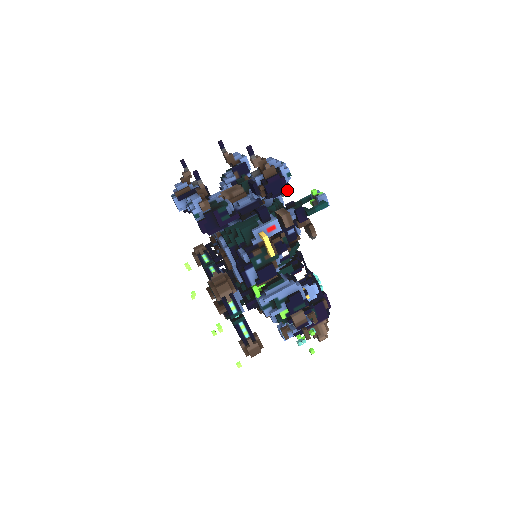
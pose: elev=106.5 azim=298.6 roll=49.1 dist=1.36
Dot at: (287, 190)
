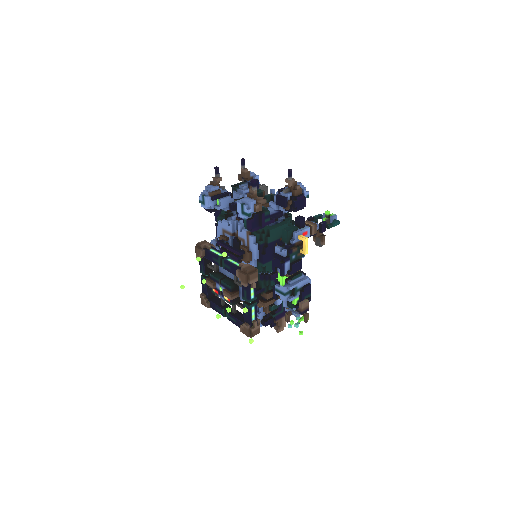
Dot at: (303, 208)
